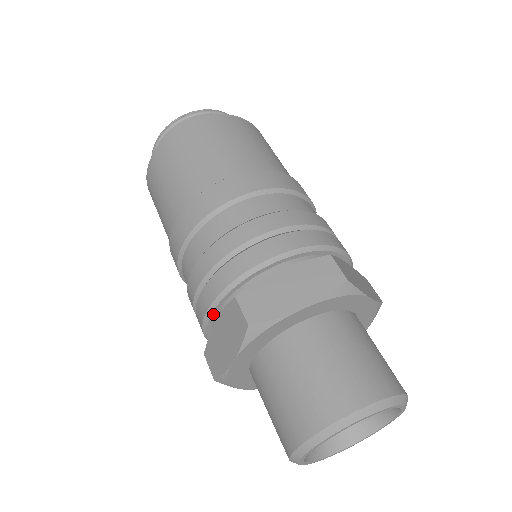
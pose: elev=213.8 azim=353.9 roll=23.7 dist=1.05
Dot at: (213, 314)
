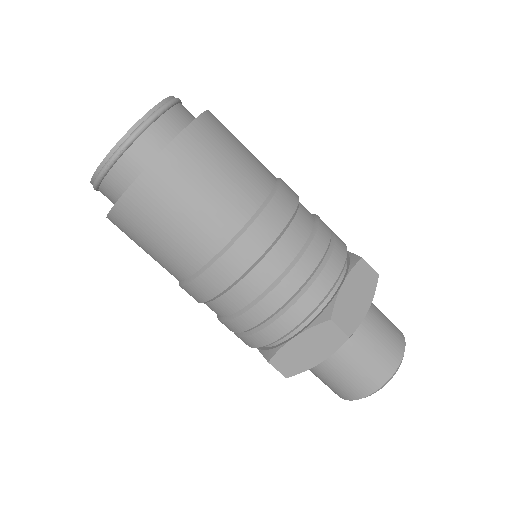
Dot at: (289, 333)
